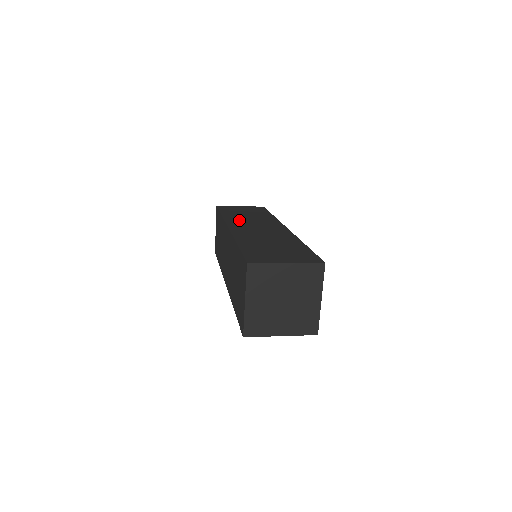
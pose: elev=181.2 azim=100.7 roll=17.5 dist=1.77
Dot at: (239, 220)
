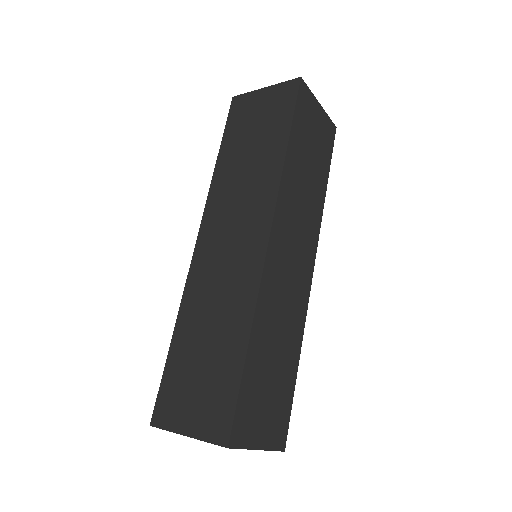
Dot at: (223, 198)
